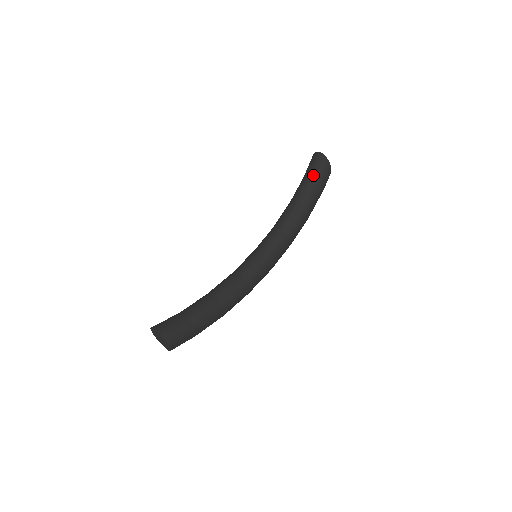
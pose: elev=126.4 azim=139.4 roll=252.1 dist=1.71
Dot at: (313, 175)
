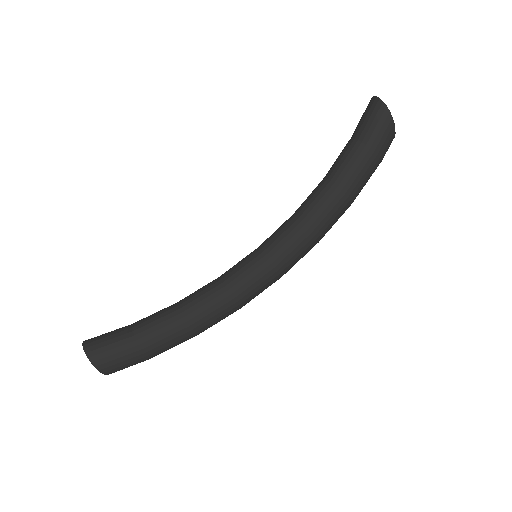
Dot at: (361, 135)
